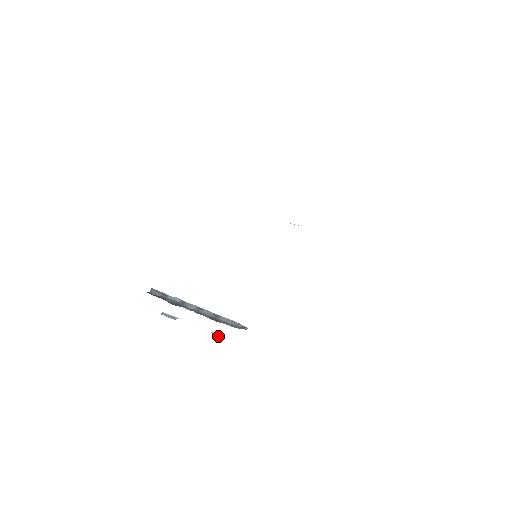
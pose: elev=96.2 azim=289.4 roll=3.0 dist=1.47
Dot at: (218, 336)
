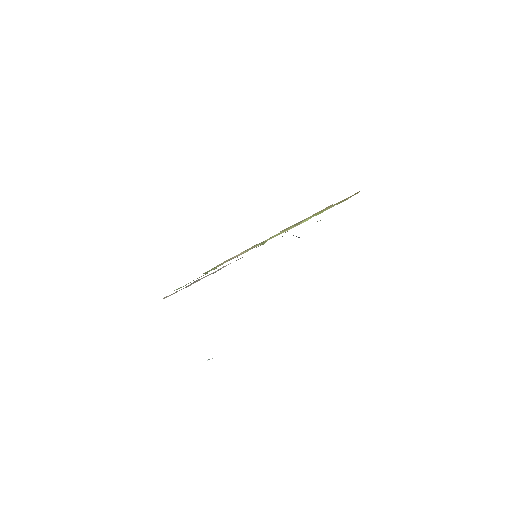
Dot at: occluded
